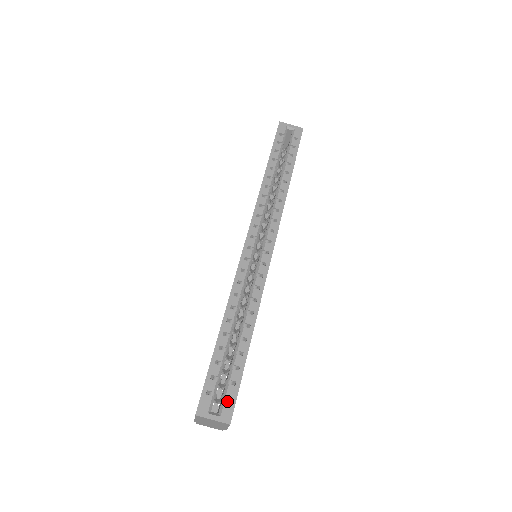
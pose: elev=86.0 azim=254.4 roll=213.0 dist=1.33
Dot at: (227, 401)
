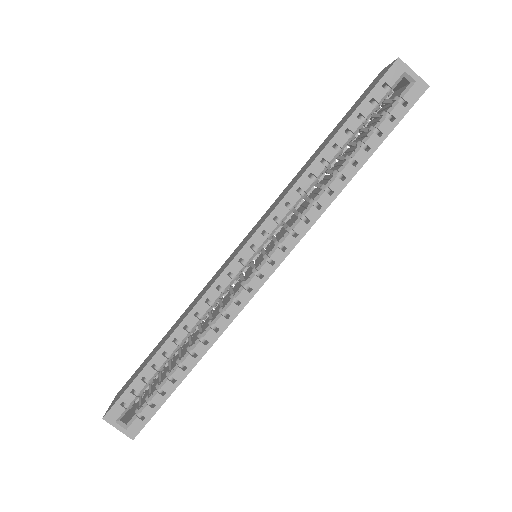
Dot at: (139, 419)
